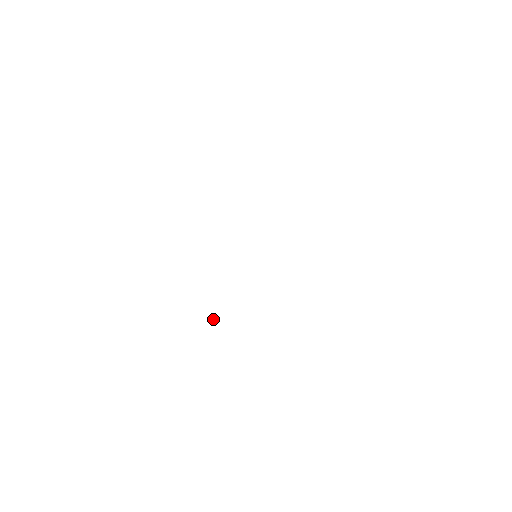
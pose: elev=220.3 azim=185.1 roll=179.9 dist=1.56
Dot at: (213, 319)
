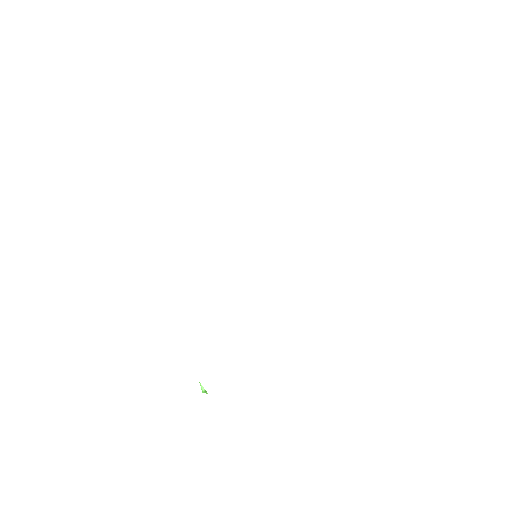
Dot at: (201, 388)
